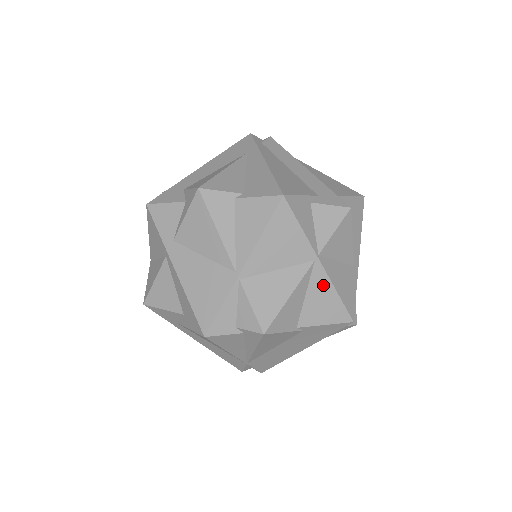
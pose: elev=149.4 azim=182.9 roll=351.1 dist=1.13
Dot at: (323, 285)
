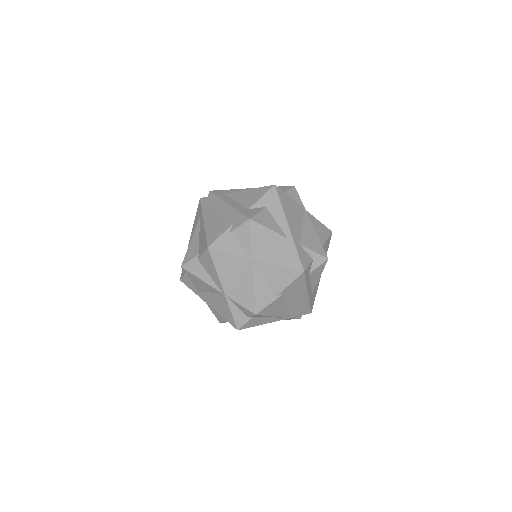
Dot at: (269, 268)
